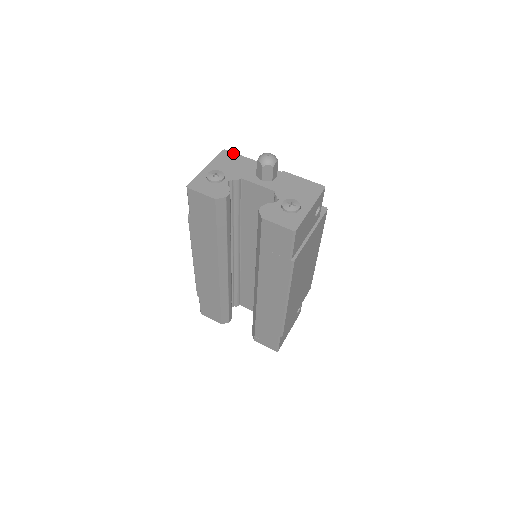
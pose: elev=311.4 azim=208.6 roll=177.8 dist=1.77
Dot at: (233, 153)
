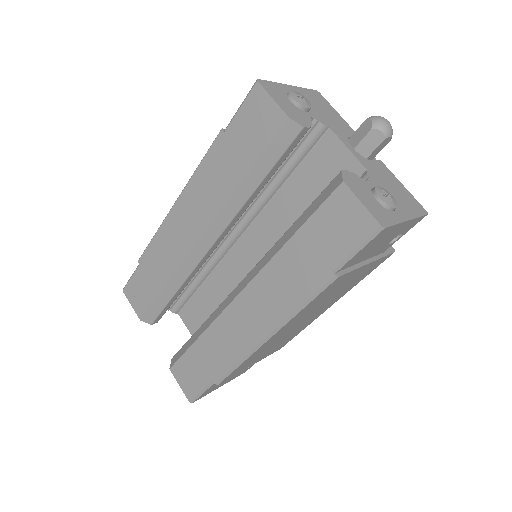
Dot at: (328, 102)
